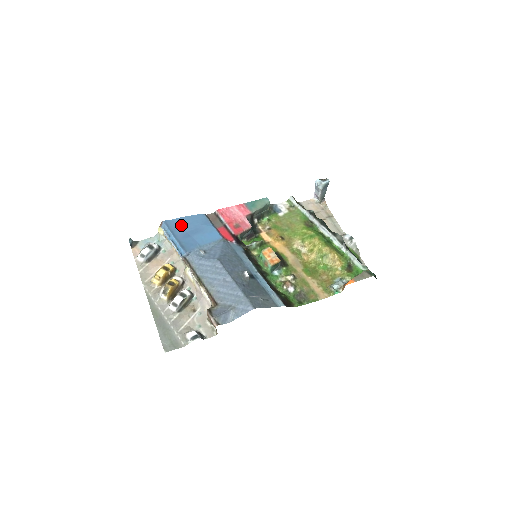
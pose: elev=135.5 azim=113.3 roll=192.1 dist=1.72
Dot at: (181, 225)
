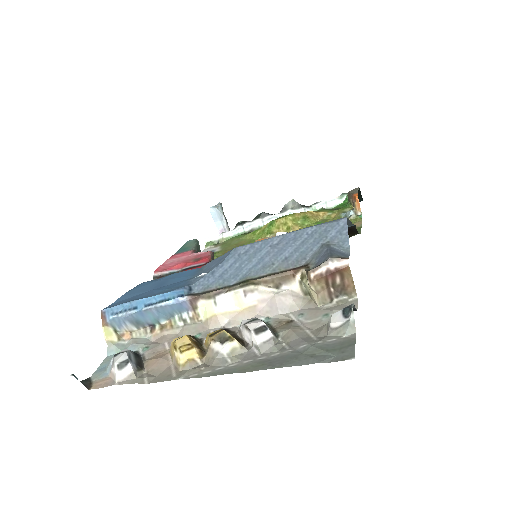
Dot at: (133, 295)
